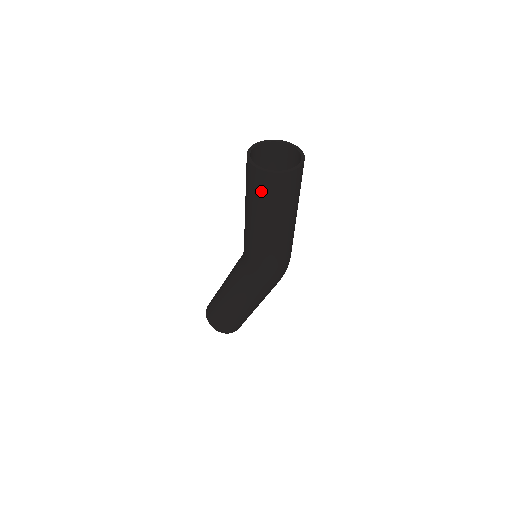
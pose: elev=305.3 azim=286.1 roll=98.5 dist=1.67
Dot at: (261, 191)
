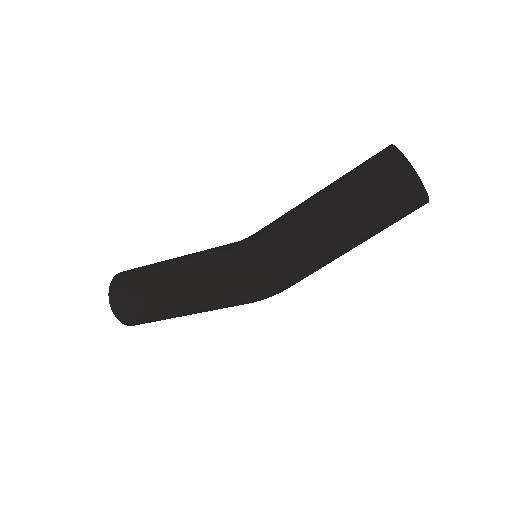
Dot at: (371, 167)
